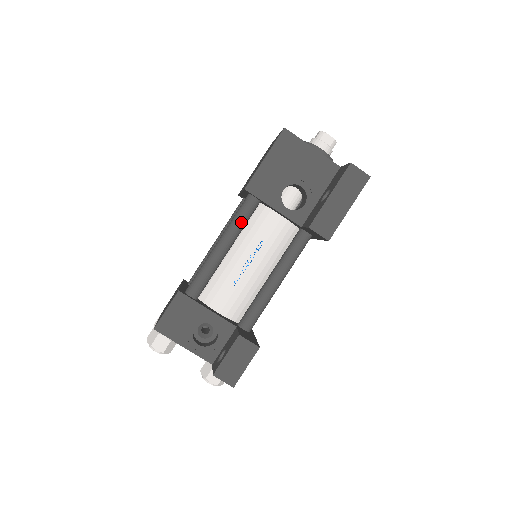
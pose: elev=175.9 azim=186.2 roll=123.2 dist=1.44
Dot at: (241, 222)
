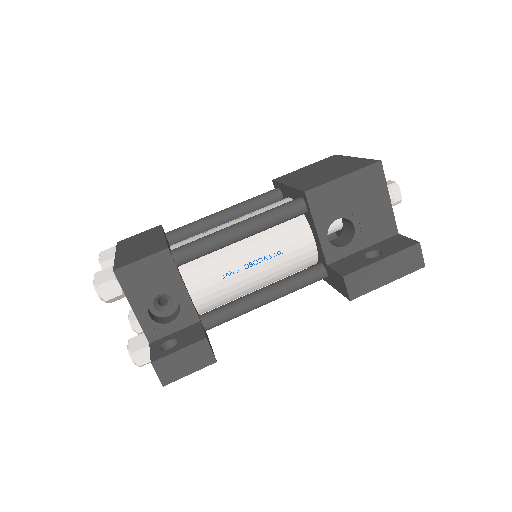
Dot at: (276, 221)
